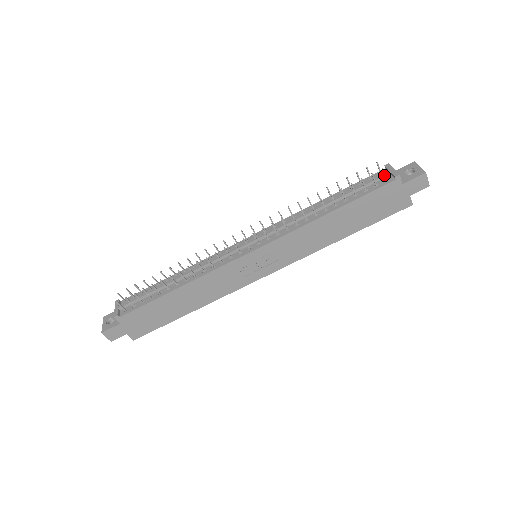
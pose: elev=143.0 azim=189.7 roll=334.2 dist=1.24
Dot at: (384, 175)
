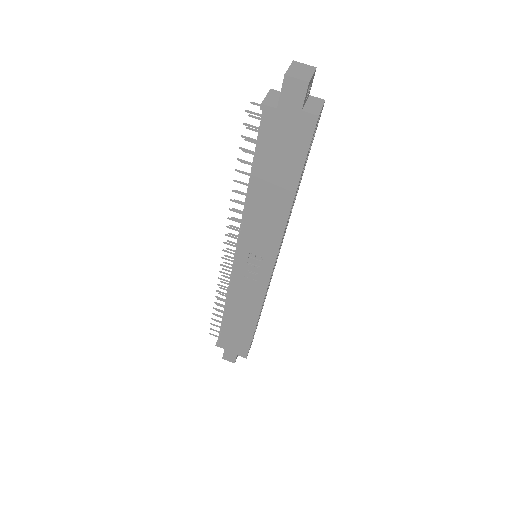
Dot at: occluded
